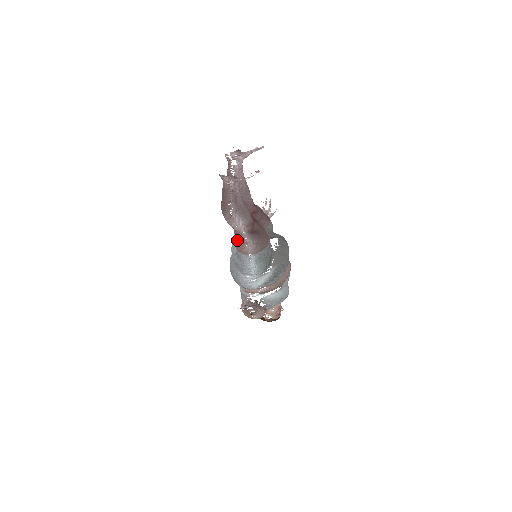
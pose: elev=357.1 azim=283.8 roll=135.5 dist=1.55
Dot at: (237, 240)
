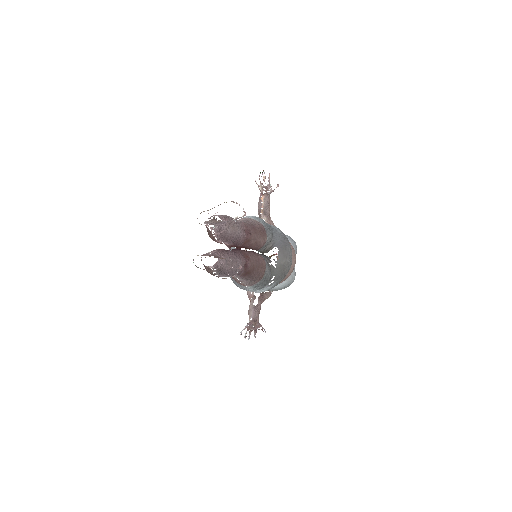
Dot at: occluded
